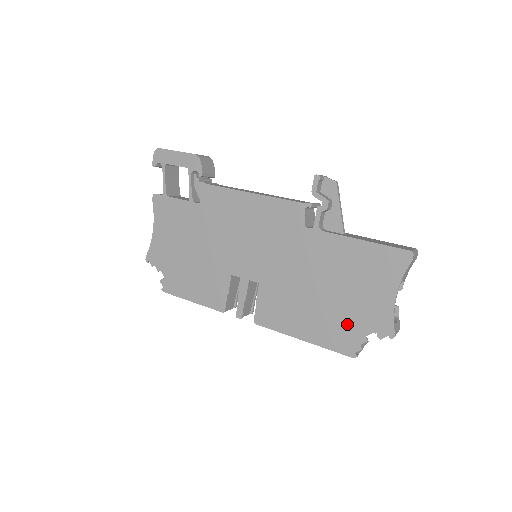
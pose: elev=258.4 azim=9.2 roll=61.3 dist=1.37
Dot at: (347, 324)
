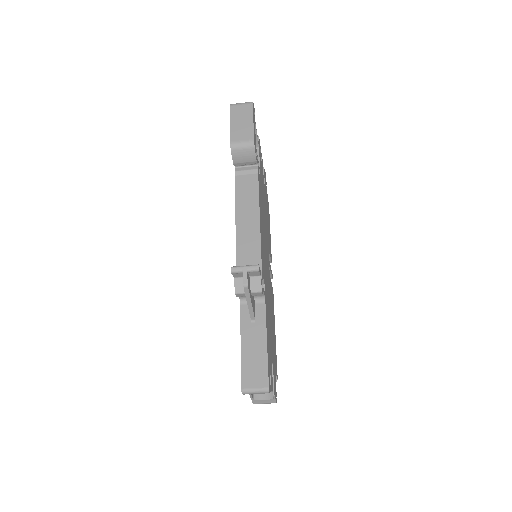
Dot at: occluded
